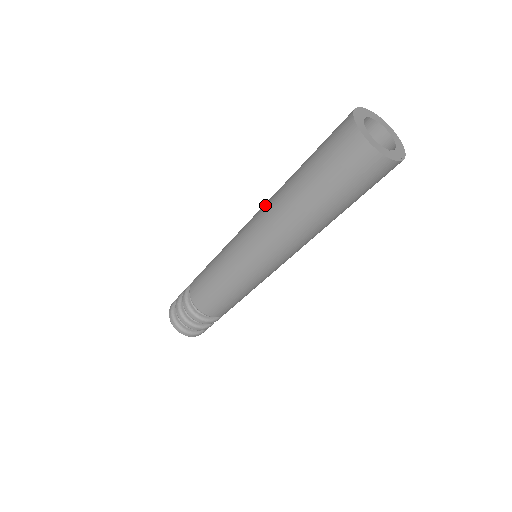
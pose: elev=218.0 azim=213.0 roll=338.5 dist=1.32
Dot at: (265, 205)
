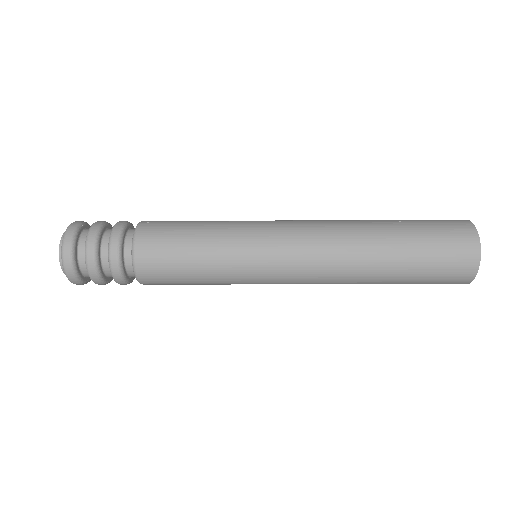
Dot at: (327, 223)
